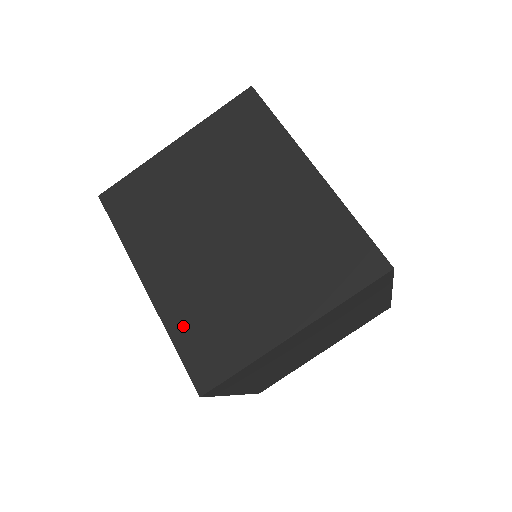
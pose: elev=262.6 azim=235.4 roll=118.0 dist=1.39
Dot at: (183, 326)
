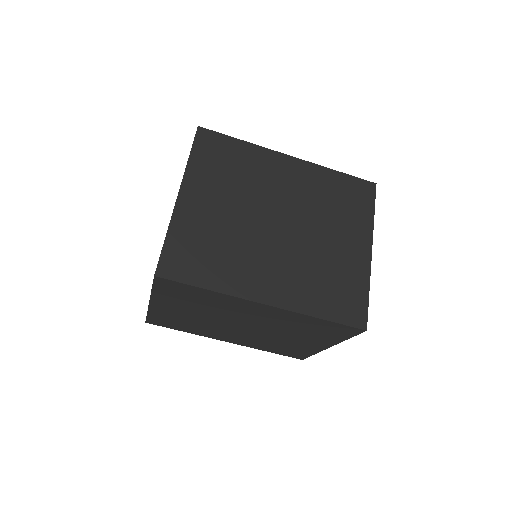
Dot at: (316, 303)
